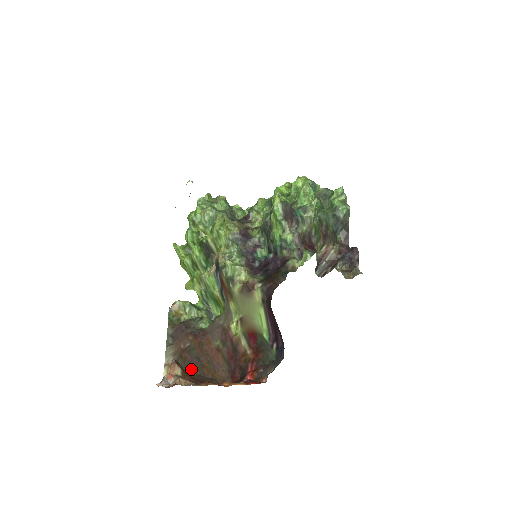
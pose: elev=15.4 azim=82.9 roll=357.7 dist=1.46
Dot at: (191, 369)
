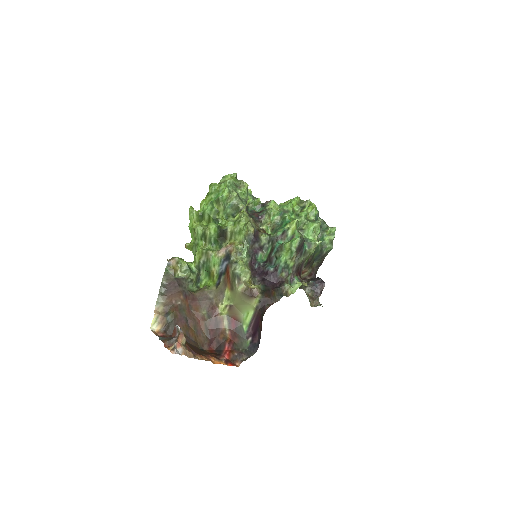
Dot at: (180, 327)
